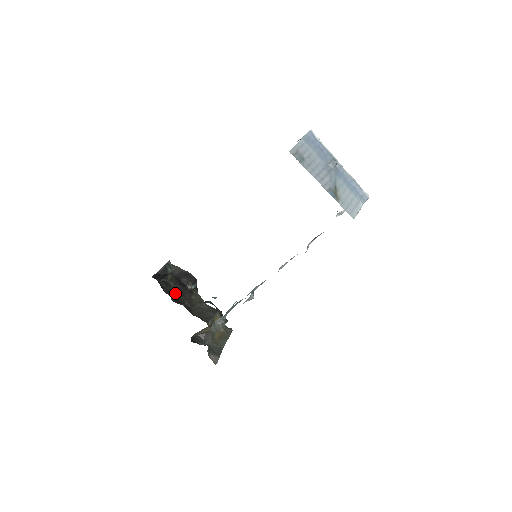
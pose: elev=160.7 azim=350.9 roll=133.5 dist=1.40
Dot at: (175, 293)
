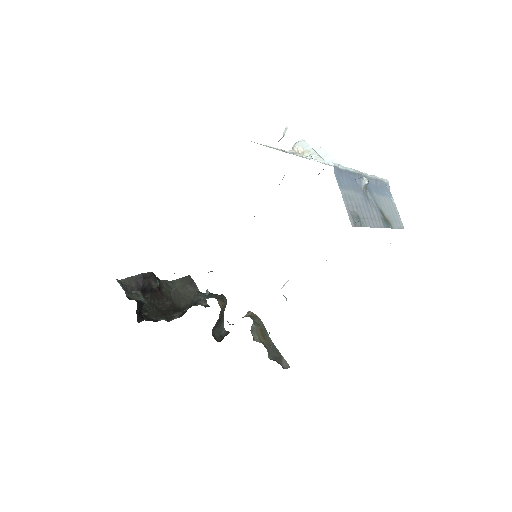
Dot at: (154, 307)
